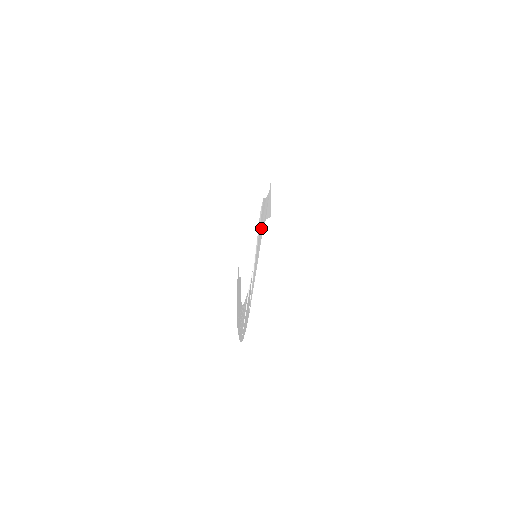
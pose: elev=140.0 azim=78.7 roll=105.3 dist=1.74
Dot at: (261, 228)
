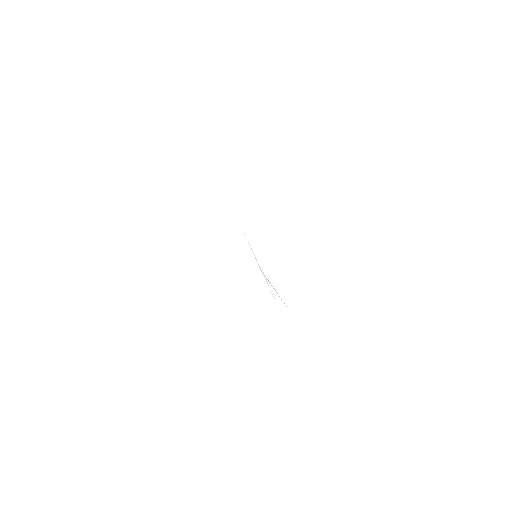
Dot at: occluded
